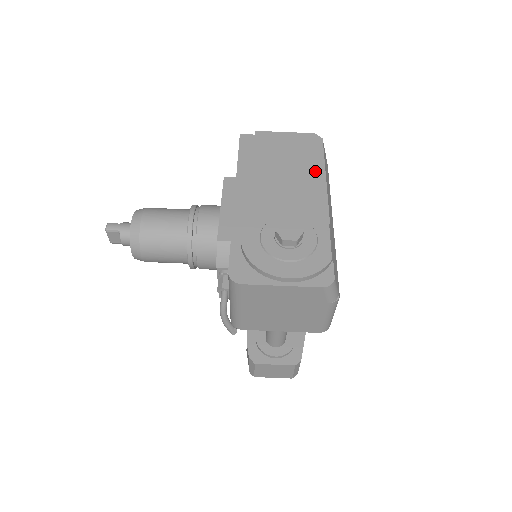
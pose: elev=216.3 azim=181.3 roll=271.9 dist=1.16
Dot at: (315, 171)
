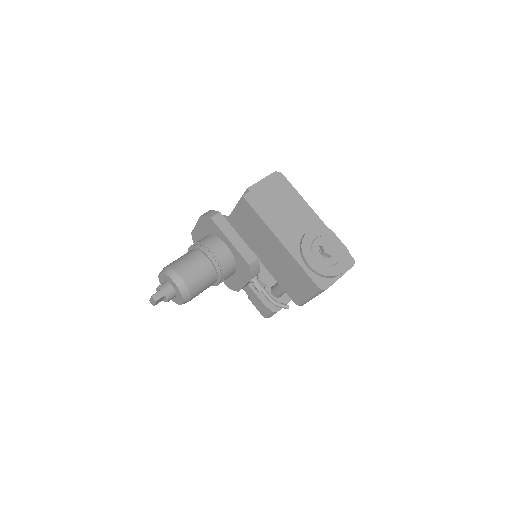
Dot at: (298, 200)
